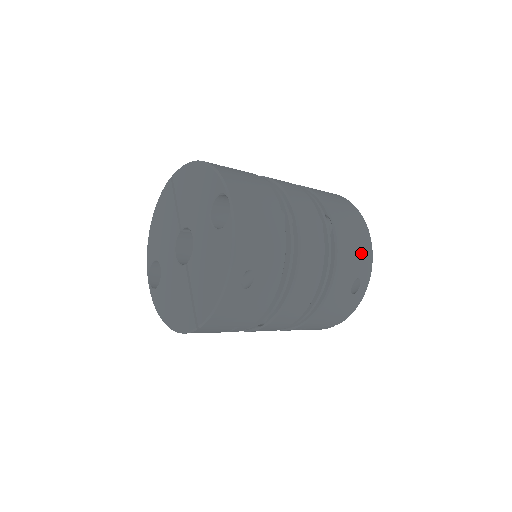
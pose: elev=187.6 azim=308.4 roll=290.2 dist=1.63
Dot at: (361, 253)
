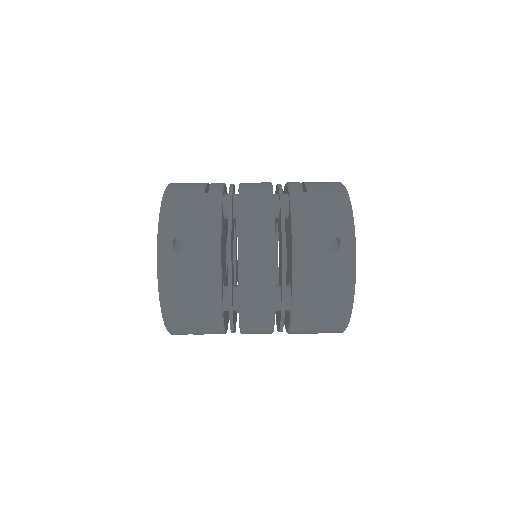
Dot at: (328, 327)
